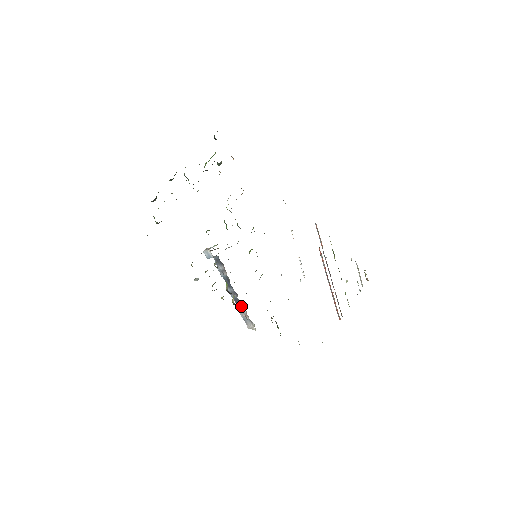
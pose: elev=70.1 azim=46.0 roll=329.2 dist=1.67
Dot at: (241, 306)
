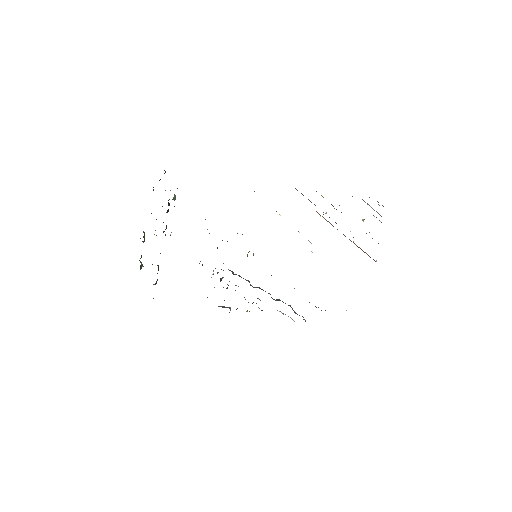
Dot at: occluded
